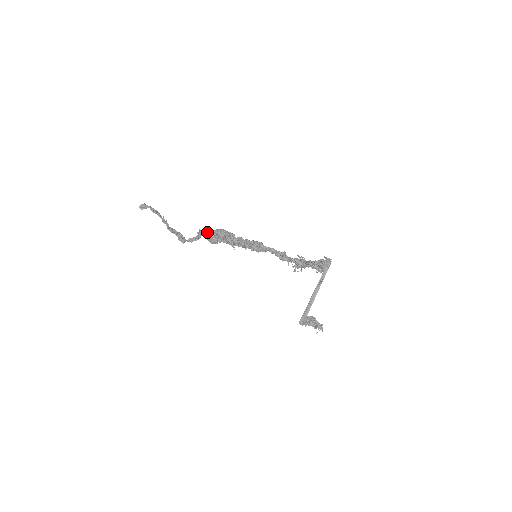
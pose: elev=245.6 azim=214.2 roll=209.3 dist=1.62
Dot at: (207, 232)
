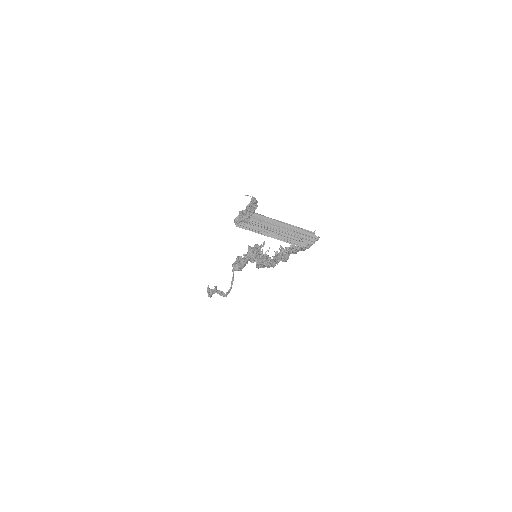
Dot at: (241, 256)
